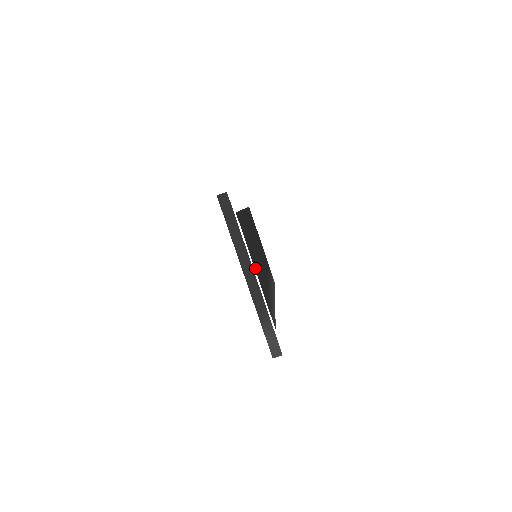
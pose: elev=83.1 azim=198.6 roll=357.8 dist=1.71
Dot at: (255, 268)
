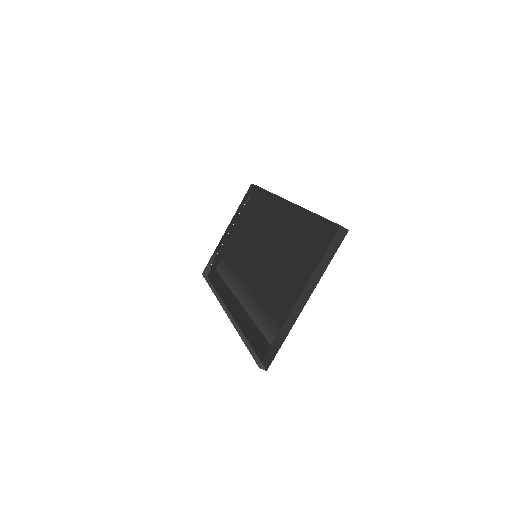
Dot at: occluded
